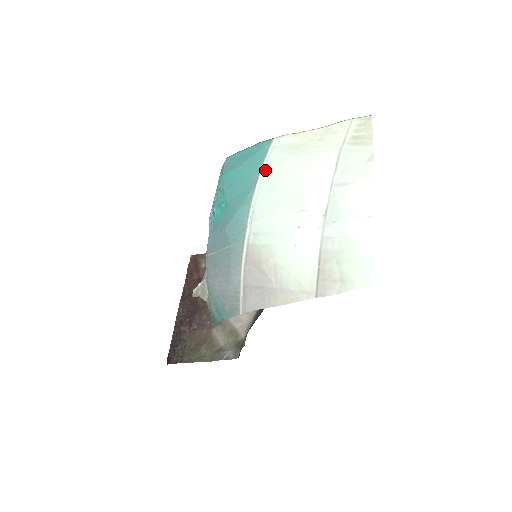
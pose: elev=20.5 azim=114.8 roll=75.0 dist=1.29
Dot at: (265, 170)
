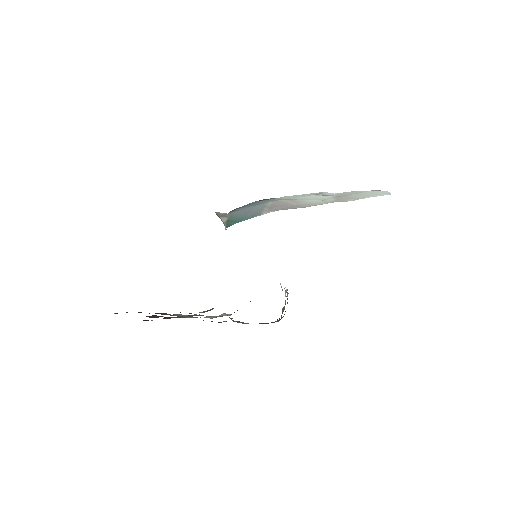
Dot at: occluded
